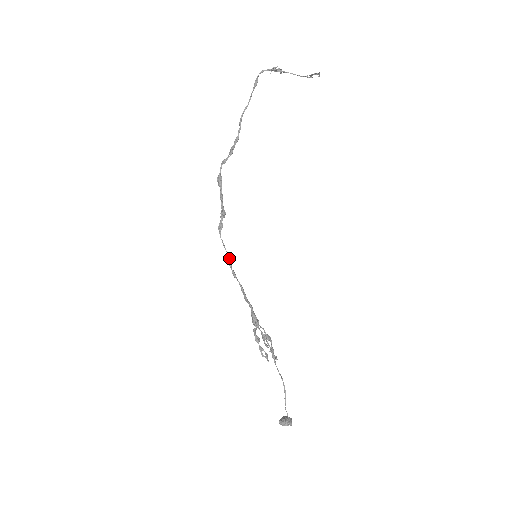
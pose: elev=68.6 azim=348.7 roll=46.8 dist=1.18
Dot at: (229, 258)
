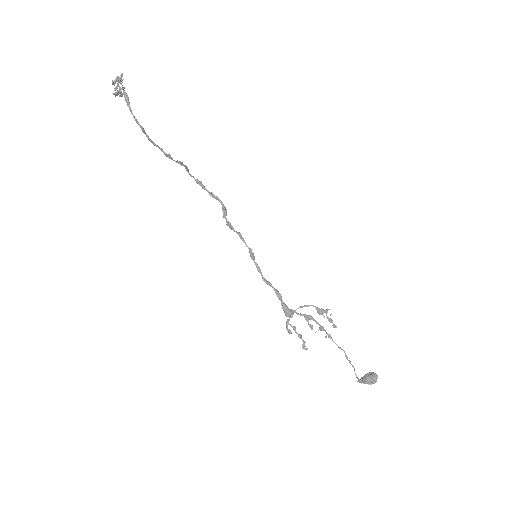
Dot at: (249, 252)
